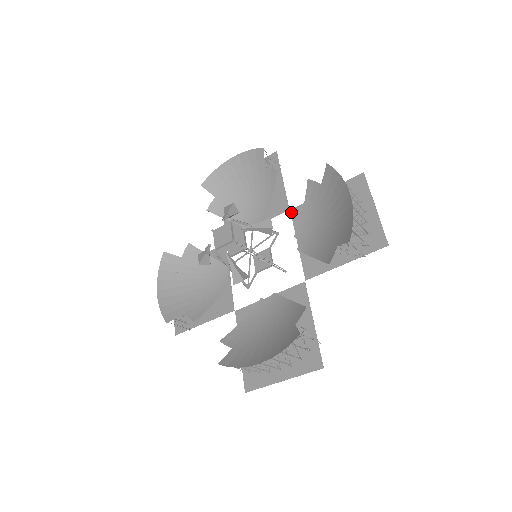
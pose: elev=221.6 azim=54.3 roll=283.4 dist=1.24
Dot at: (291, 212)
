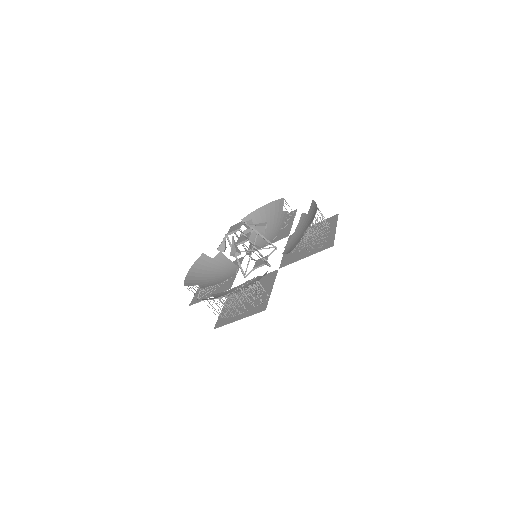
Dot at: (289, 237)
